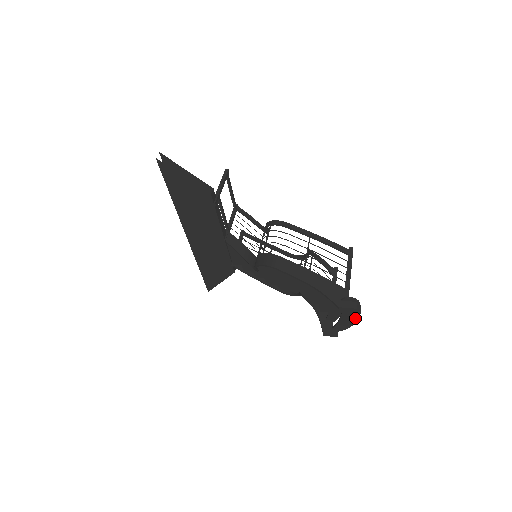
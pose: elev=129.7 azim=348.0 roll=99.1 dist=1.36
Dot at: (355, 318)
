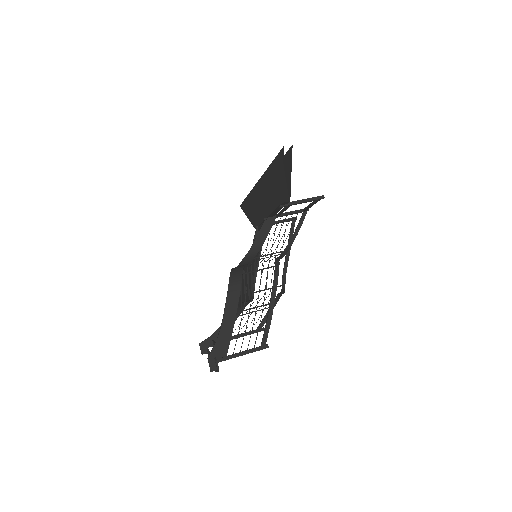
Dot at: occluded
